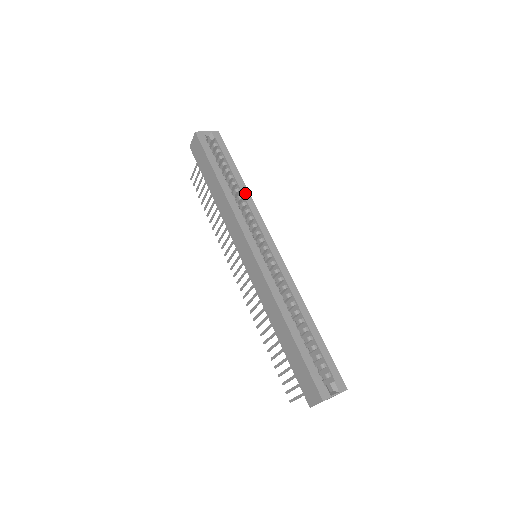
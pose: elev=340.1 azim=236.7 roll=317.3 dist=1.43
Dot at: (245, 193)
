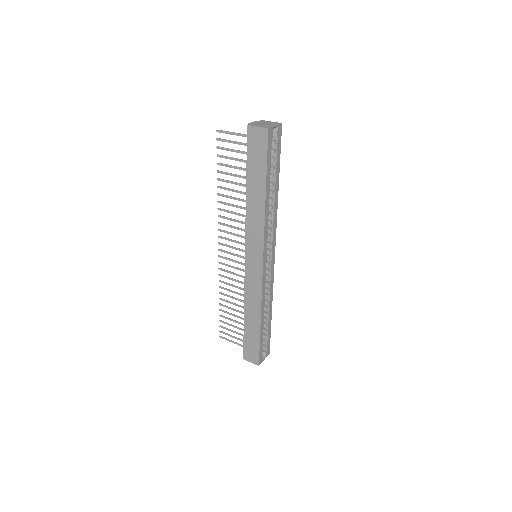
Dot at: (276, 204)
